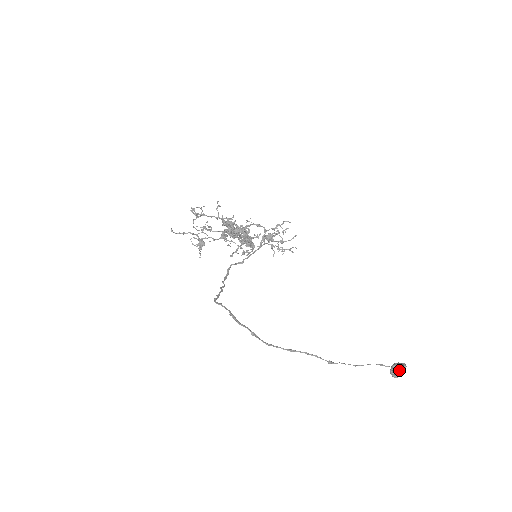
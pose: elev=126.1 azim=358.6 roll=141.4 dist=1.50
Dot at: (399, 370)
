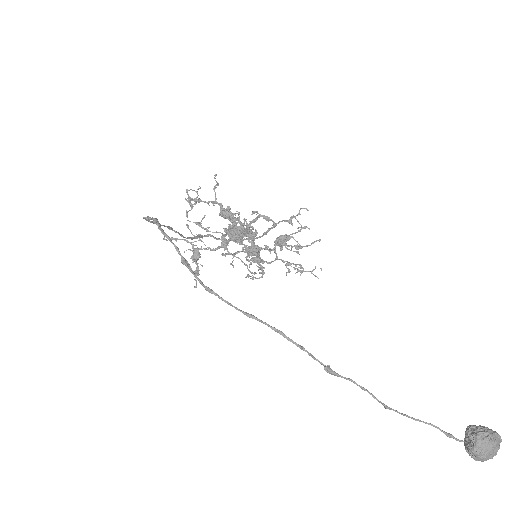
Dot at: (483, 436)
